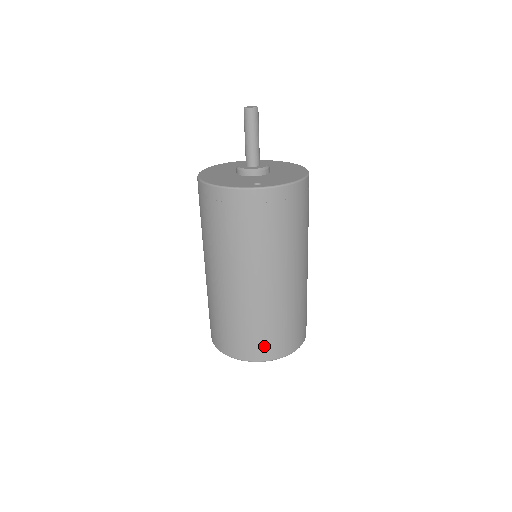
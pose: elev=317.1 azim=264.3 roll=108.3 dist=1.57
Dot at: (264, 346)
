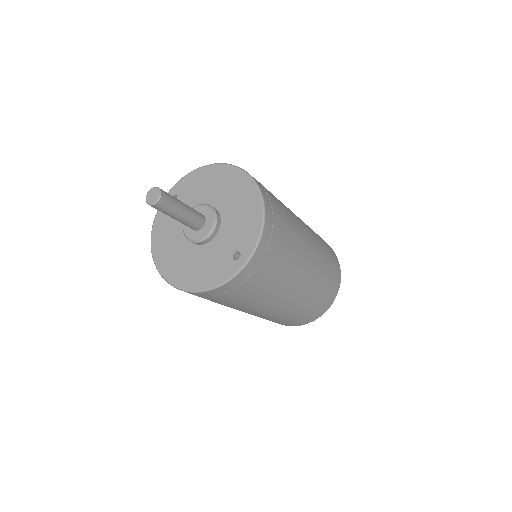
Dot at: (323, 305)
